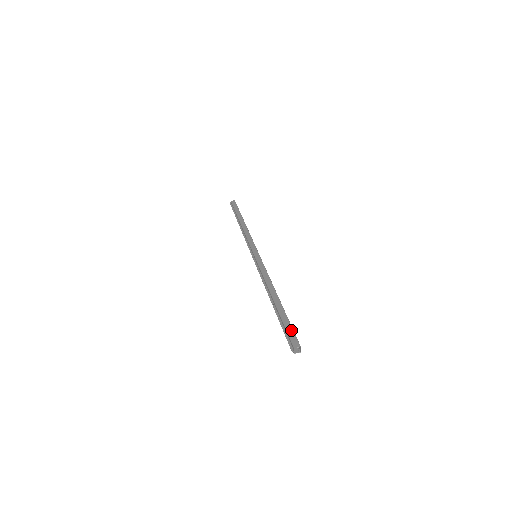
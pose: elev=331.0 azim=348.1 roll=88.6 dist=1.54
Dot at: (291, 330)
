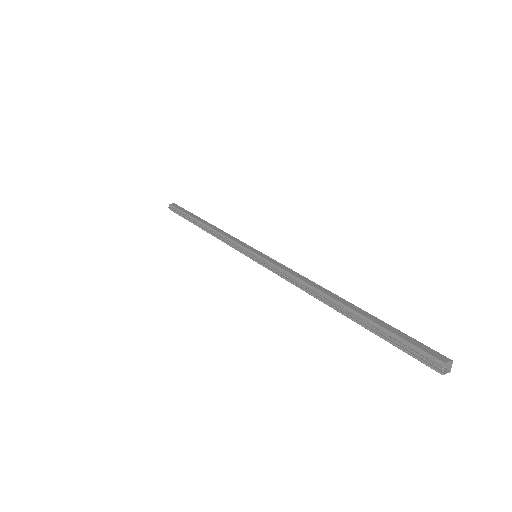
Dot at: (411, 338)
